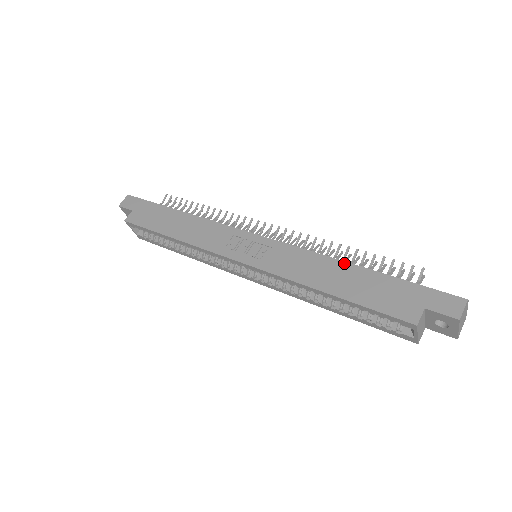
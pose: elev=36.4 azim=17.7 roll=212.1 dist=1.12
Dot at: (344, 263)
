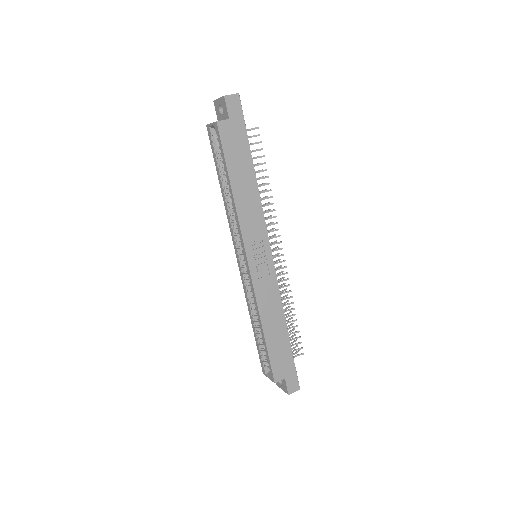
Dot at: (285, 323)
